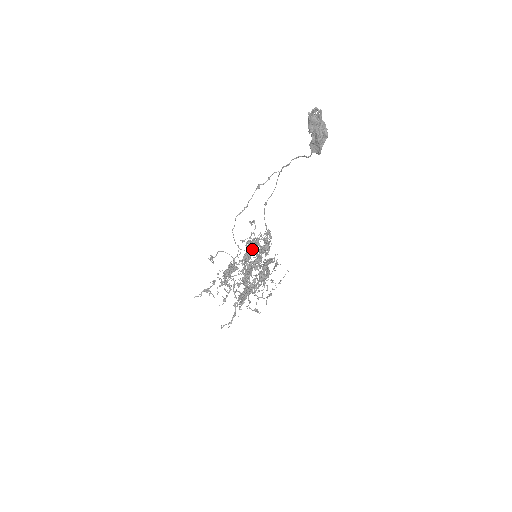
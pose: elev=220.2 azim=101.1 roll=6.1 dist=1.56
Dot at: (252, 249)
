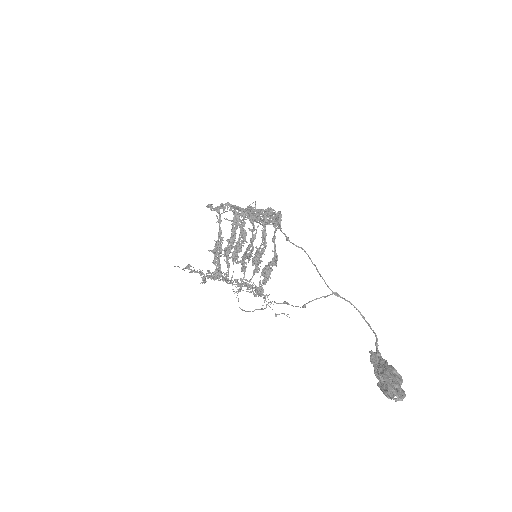
Dot at: (253, 250)
